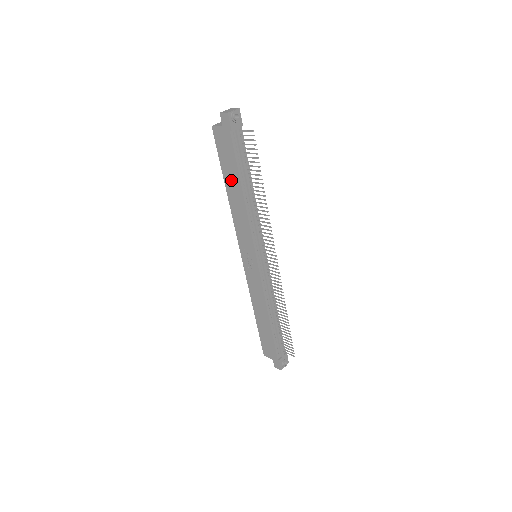
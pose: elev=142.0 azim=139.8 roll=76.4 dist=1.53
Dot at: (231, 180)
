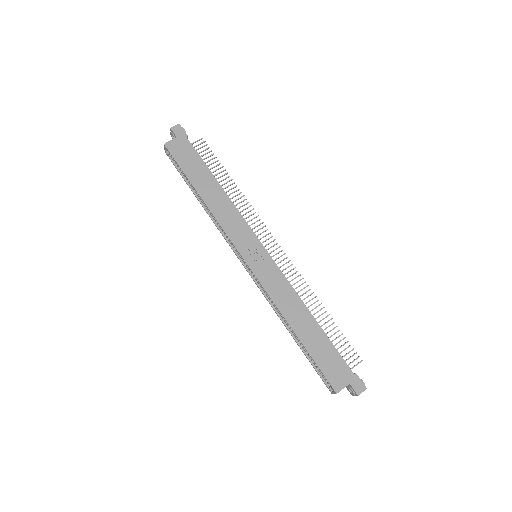
Dot at: (202, 180)
